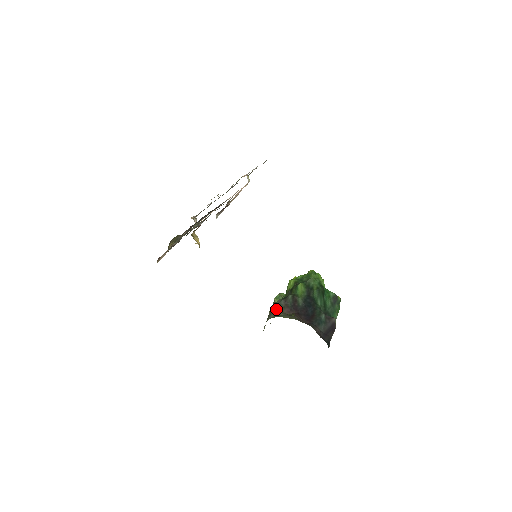
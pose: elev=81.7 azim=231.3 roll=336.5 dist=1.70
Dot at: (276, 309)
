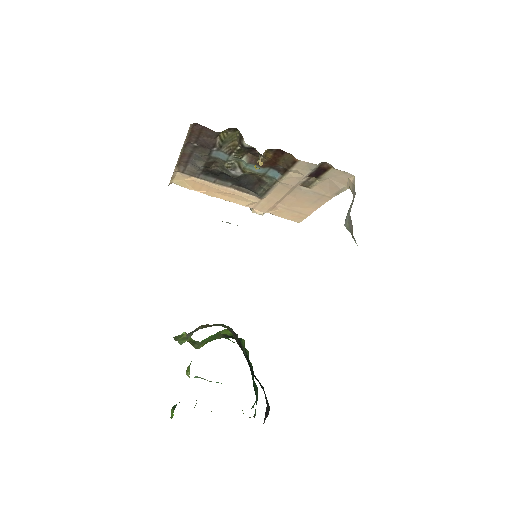
Dot at: (227, 327)
